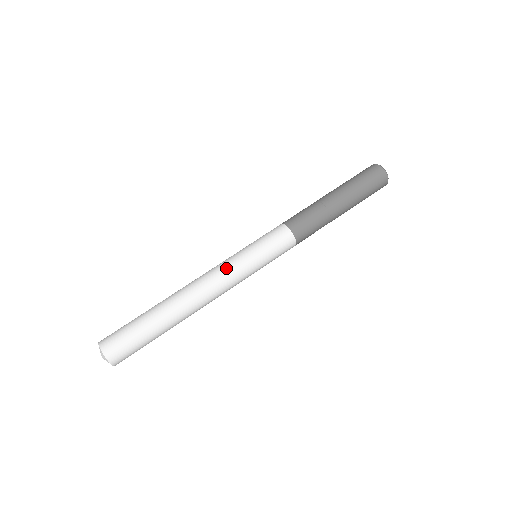
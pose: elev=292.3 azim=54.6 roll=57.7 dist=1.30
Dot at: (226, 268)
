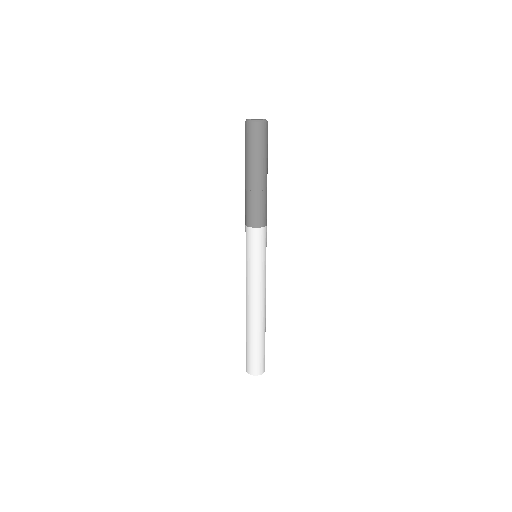
Dot at: (246, 282)
